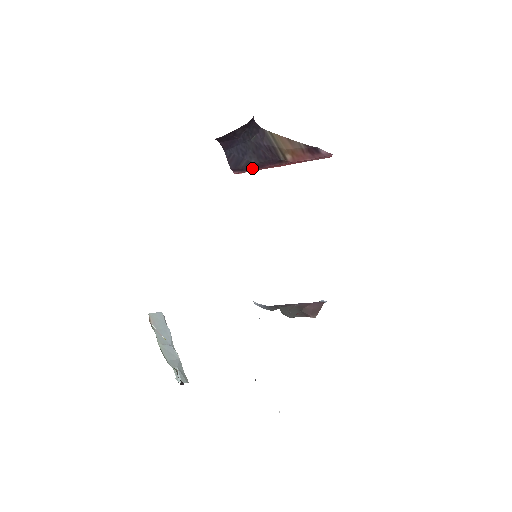
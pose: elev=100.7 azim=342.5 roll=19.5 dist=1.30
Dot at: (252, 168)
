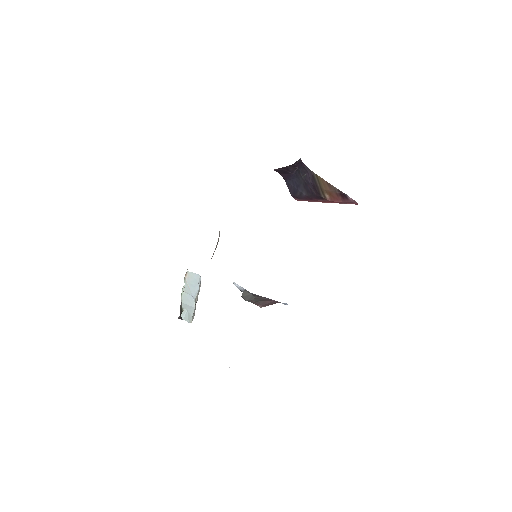
Dot at: (305, 199)
